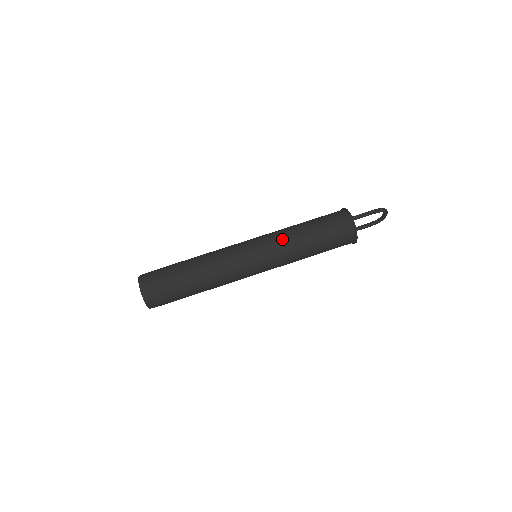
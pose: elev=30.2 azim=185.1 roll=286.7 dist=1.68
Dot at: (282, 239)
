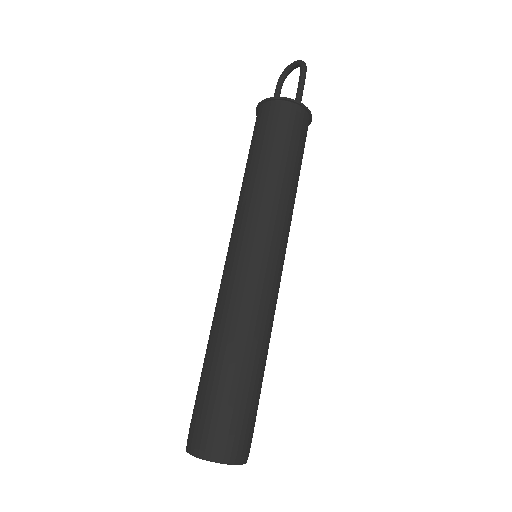
Dot at: (283, 209)
